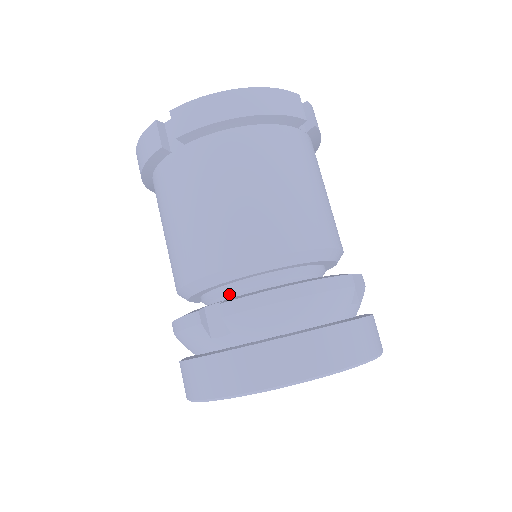
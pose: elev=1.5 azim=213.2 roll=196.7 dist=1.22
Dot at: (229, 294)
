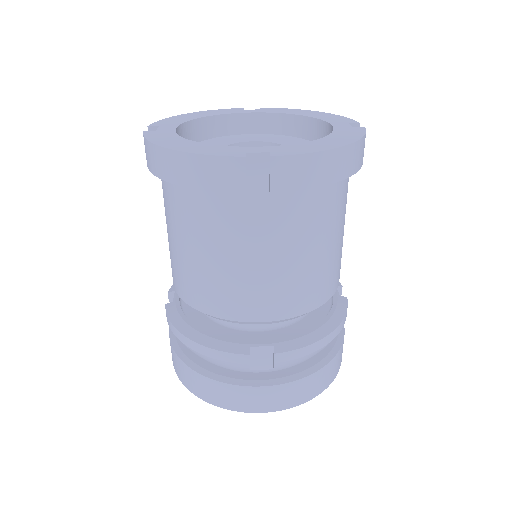
Dot at: occluded
